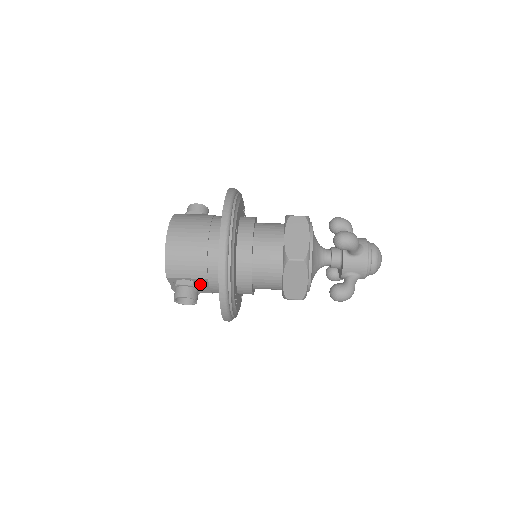
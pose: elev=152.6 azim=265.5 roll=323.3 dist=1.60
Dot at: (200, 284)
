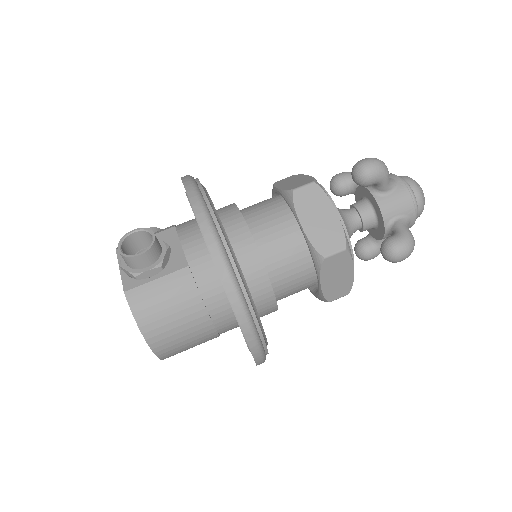
Dot at: occluded
